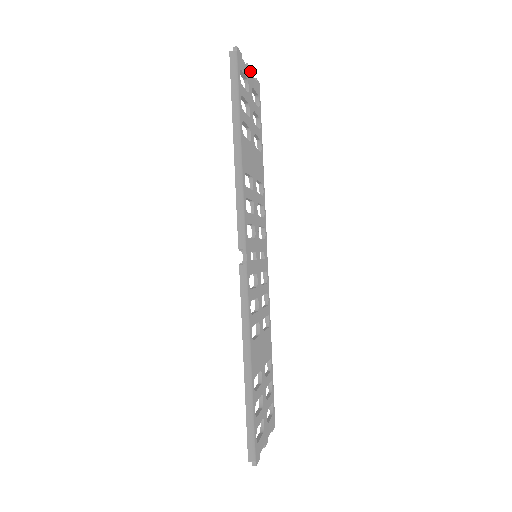
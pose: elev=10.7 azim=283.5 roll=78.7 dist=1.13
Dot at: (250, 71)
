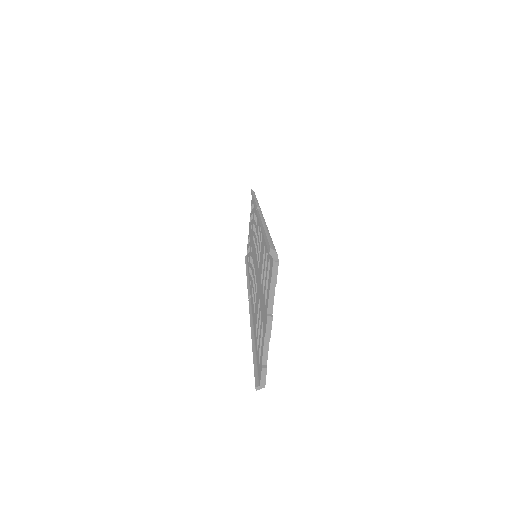
Dot at: occluded
